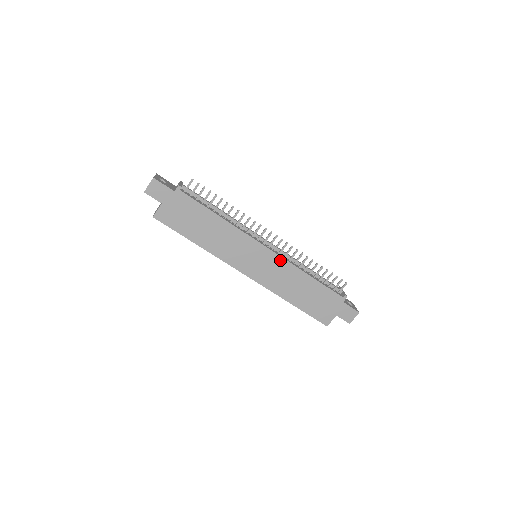
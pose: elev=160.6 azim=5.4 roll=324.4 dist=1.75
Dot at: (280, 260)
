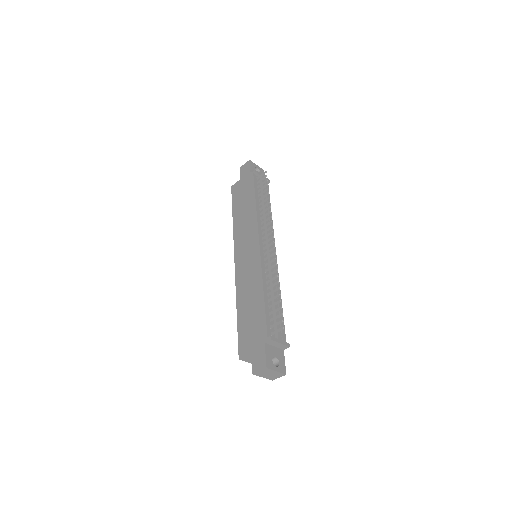
Dot at: (258, 262)
